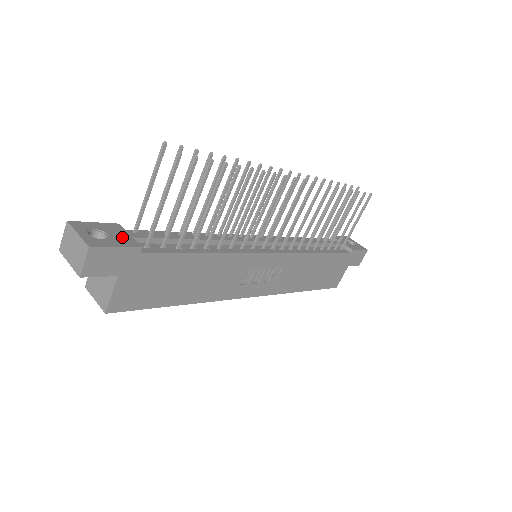
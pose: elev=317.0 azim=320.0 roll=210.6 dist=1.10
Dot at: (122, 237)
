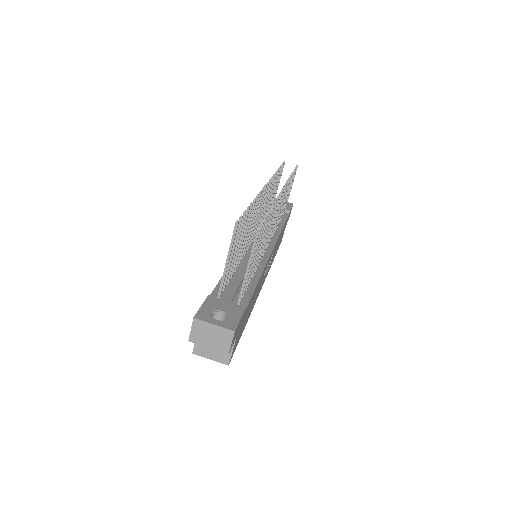
Dot at: (228, 307)
